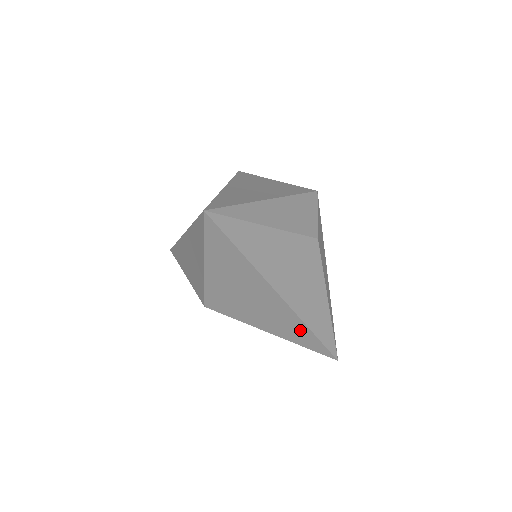
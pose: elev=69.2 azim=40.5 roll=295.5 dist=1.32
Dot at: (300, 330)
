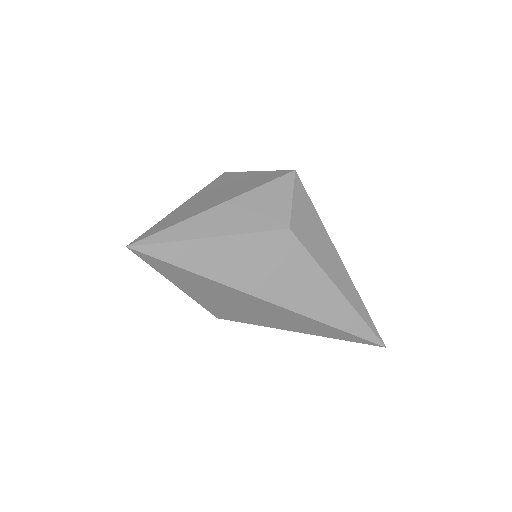
Dot at: (316, 325)
